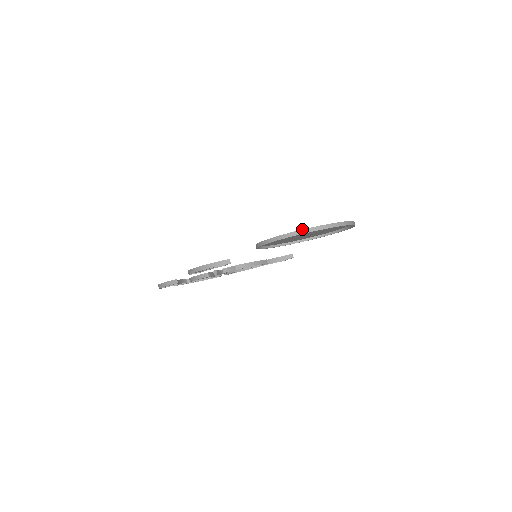
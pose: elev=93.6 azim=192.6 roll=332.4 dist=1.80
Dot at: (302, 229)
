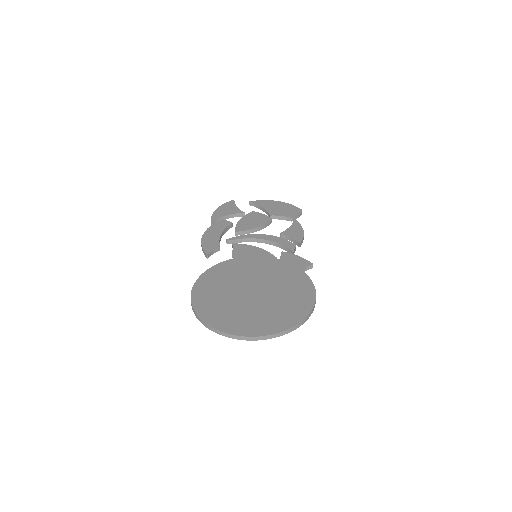
Dot at: (193, 309)
